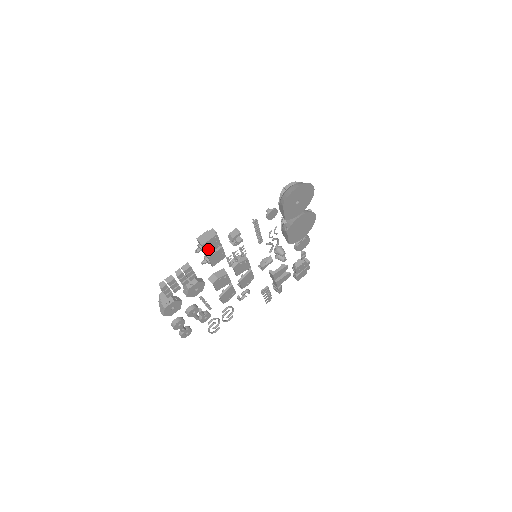
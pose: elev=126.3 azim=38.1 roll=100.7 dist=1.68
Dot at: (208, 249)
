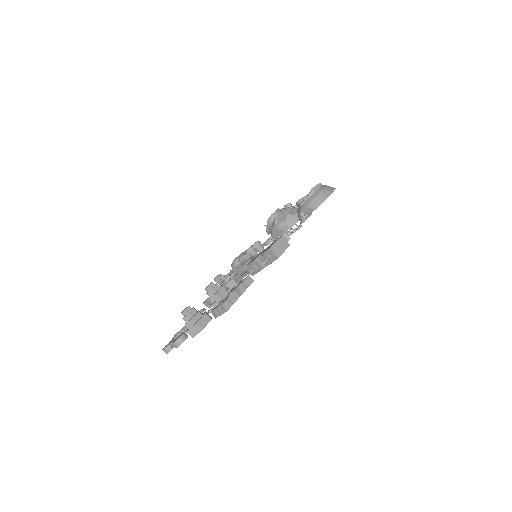
Dot at: occluded
